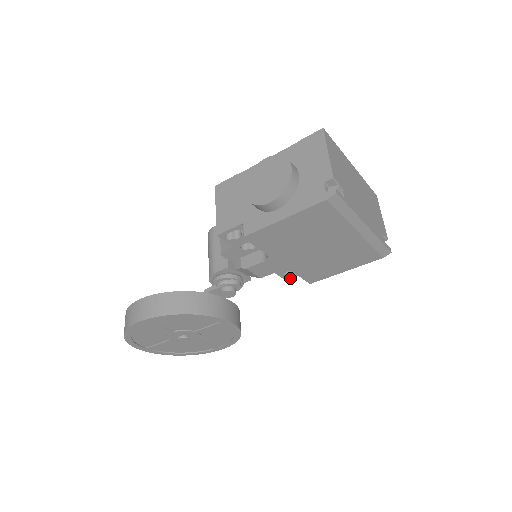
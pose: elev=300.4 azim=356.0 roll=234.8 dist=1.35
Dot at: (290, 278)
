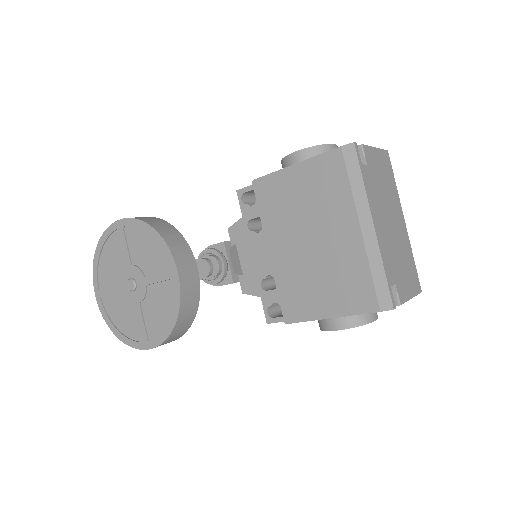
Dot at: (272, 322)
